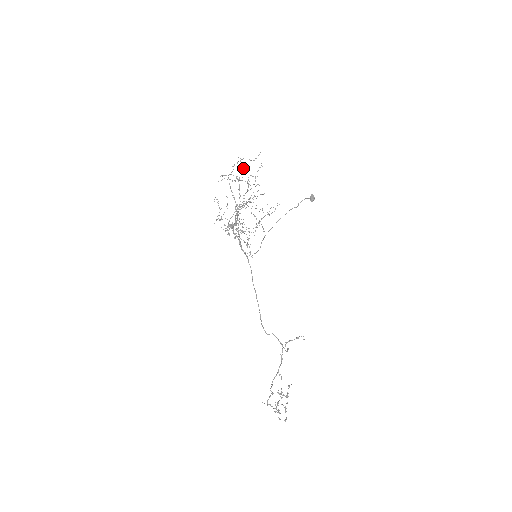
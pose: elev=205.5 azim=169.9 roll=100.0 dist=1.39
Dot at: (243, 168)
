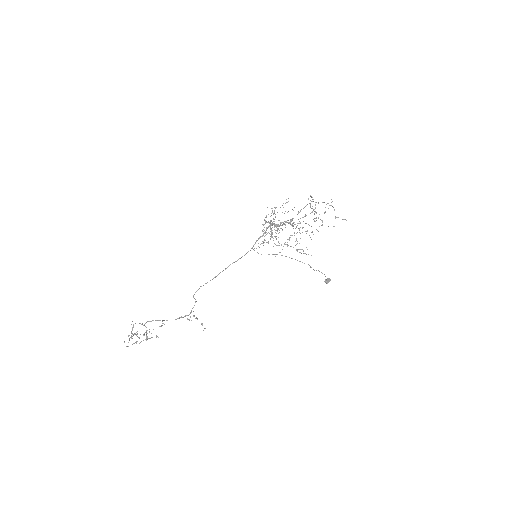
Dot at: occluded
